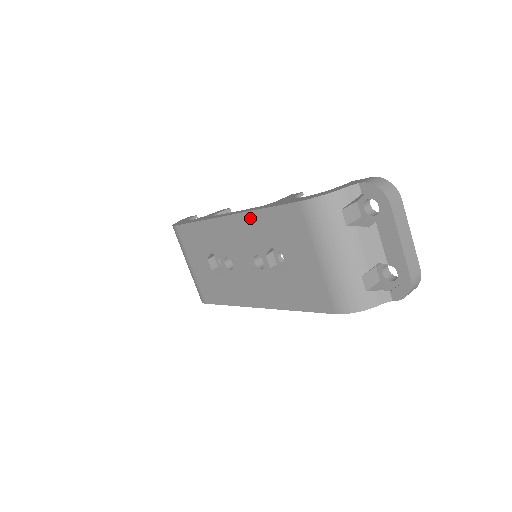
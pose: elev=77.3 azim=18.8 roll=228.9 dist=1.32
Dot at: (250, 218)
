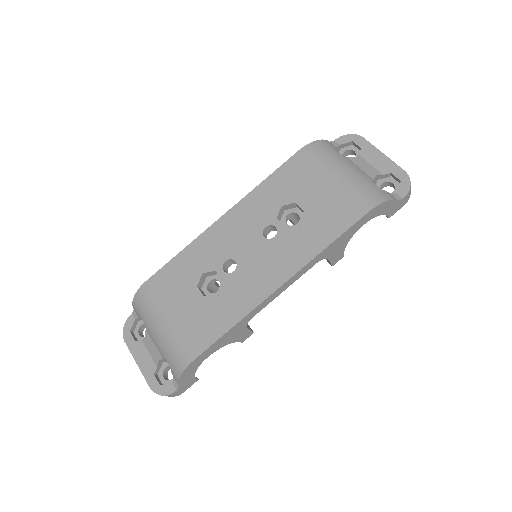
Dot at: (252, 197)
